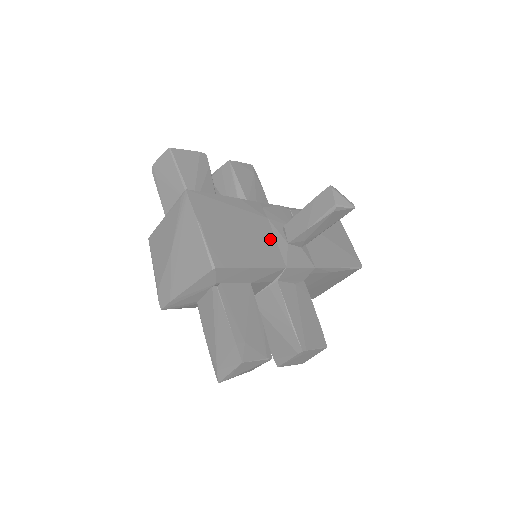
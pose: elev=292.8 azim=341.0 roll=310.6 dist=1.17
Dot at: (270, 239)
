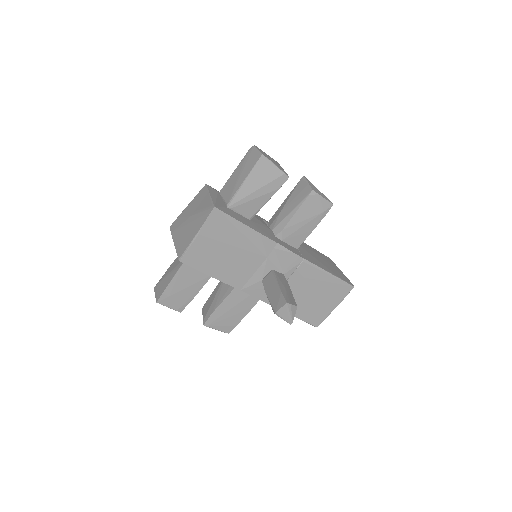
Dot at: (250, 269)
